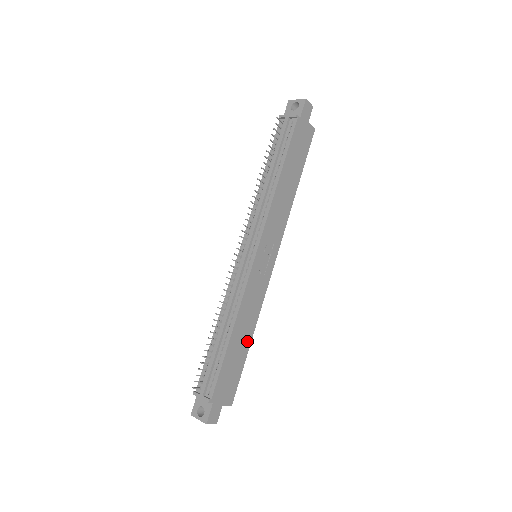
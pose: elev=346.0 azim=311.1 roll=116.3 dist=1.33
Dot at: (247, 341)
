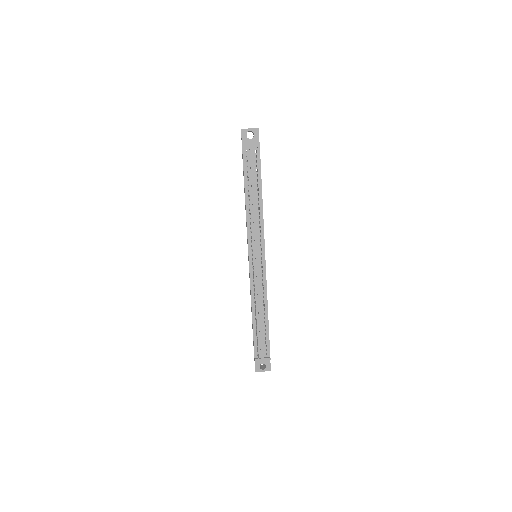
Dot at: occluded
